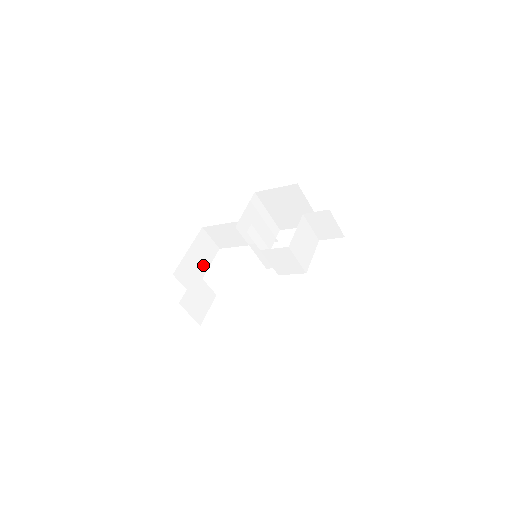
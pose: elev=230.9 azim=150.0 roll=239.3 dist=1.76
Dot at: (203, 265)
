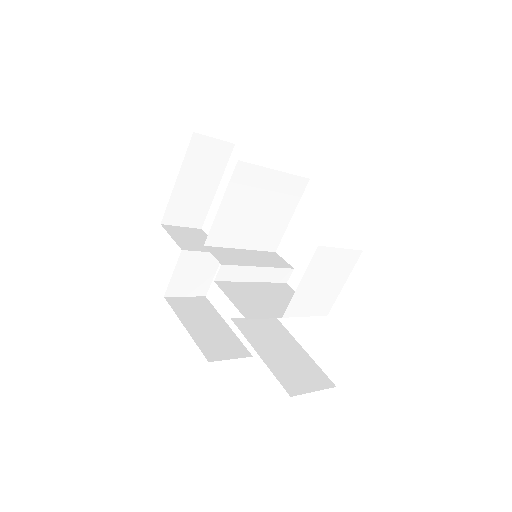
Dot at: (209, 183)
